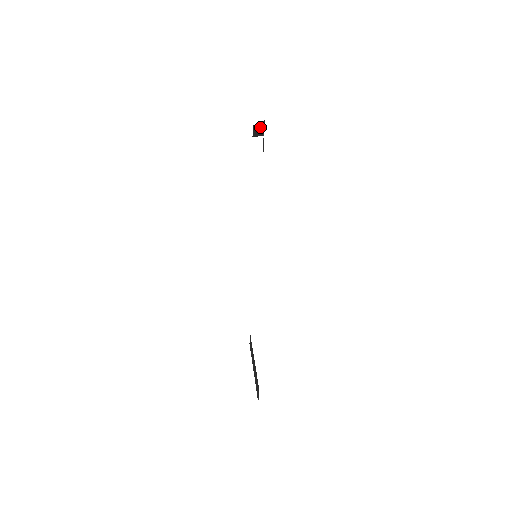
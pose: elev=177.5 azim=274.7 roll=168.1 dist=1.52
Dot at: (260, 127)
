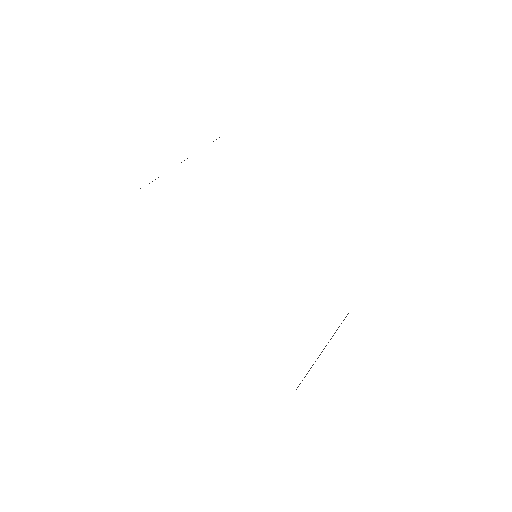
Dot at: occluded
